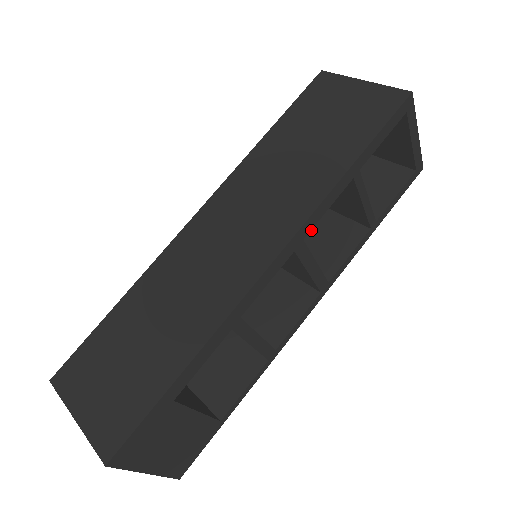
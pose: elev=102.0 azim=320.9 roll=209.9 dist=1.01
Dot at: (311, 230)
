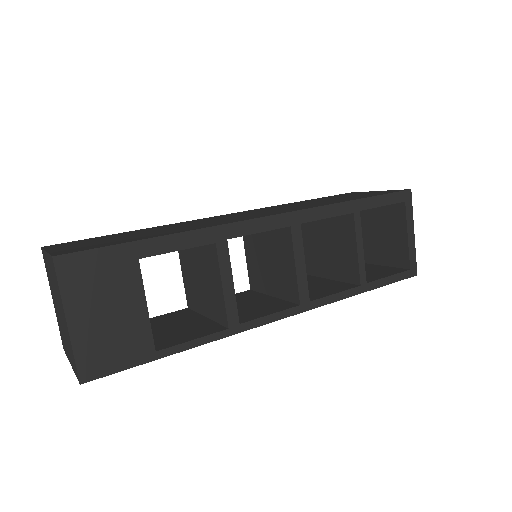
Dot at: (308, 285)
